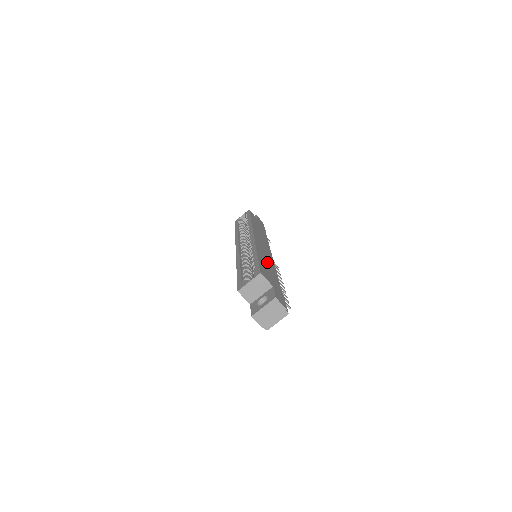
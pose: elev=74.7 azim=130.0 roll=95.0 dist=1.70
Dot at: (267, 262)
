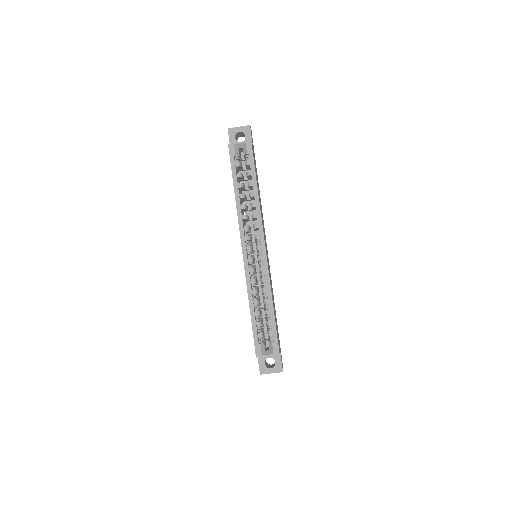
Dot at: occluded
